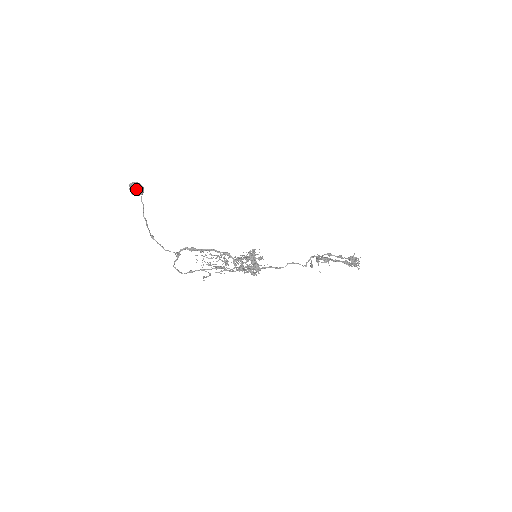
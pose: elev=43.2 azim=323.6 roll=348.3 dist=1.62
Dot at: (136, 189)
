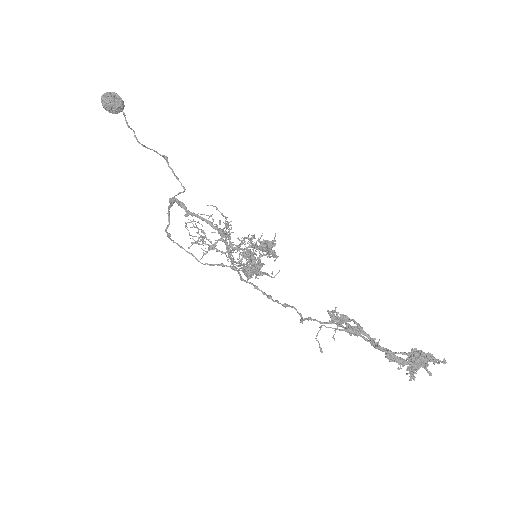
Dot at: (105, 107)
